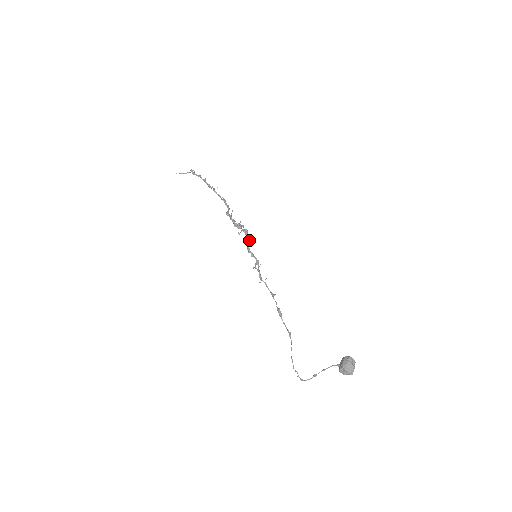
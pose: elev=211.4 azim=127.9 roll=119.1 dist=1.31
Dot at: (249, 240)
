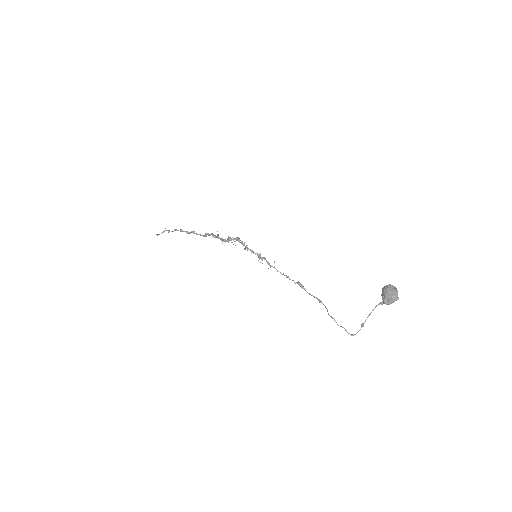
Dot at: (244, 244)
